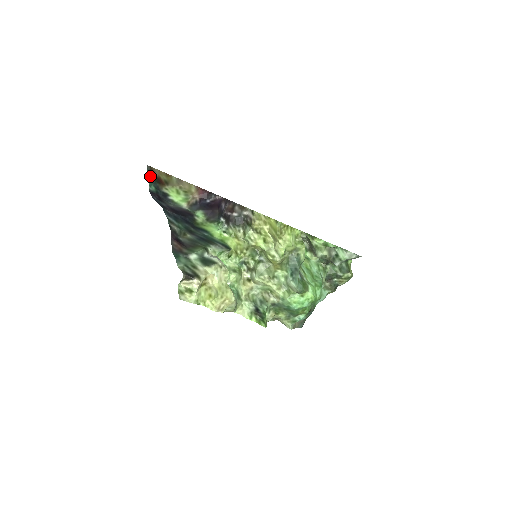
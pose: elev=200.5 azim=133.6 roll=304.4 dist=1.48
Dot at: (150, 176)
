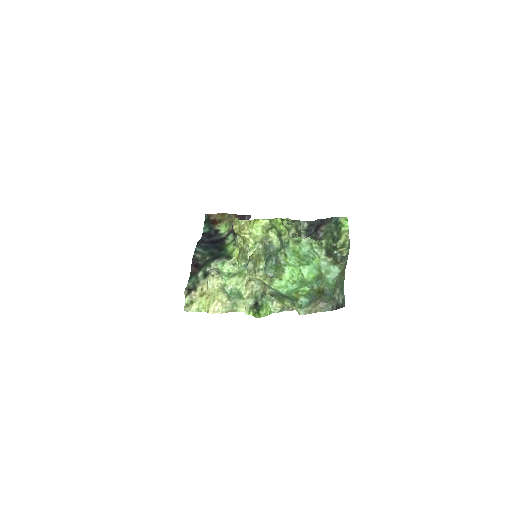
Dot at: (206, 221)
